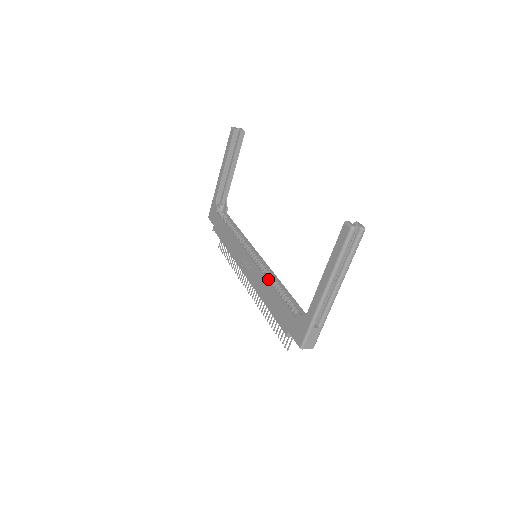
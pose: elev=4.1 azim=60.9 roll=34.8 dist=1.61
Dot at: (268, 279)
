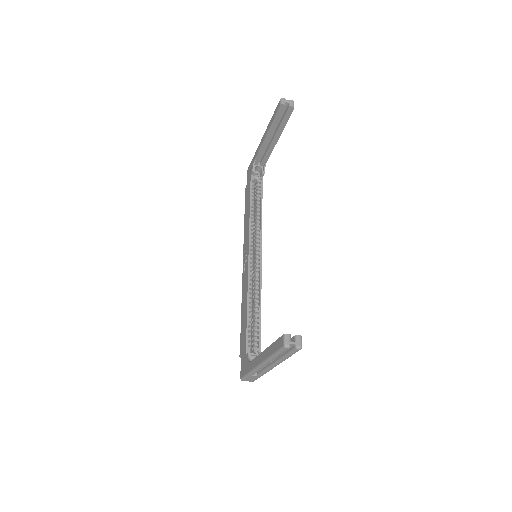
Dot at: (251, 292)
